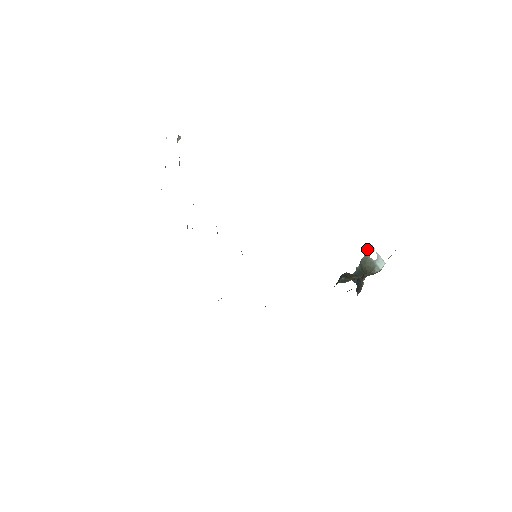
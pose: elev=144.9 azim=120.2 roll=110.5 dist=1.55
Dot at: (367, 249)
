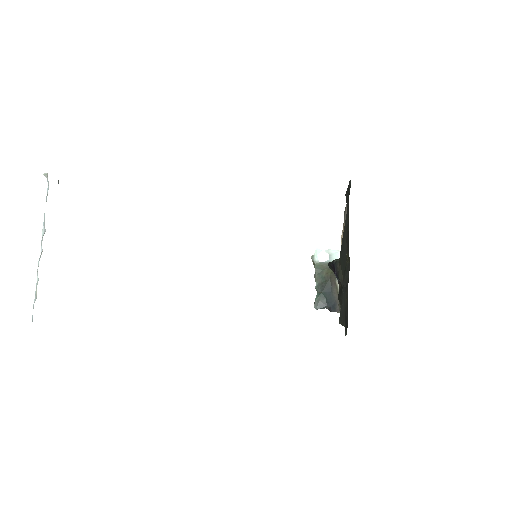
Dot at: (313, 258)
